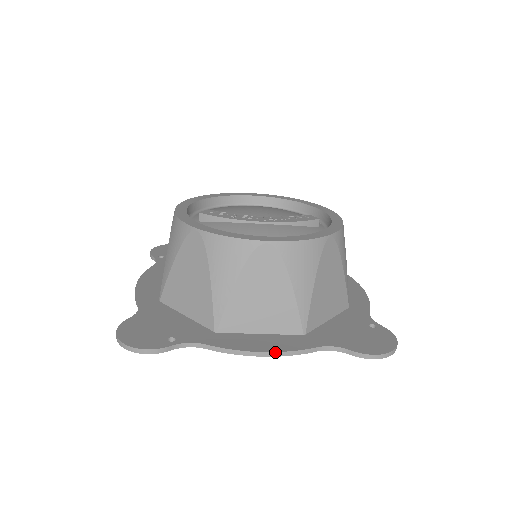
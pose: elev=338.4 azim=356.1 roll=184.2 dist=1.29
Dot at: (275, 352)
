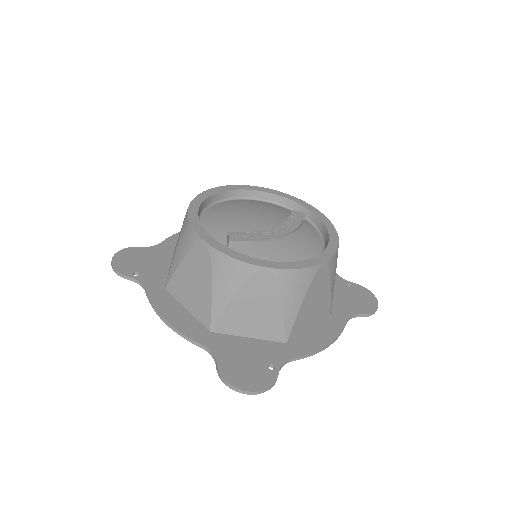
Dot at: (334, 340)
